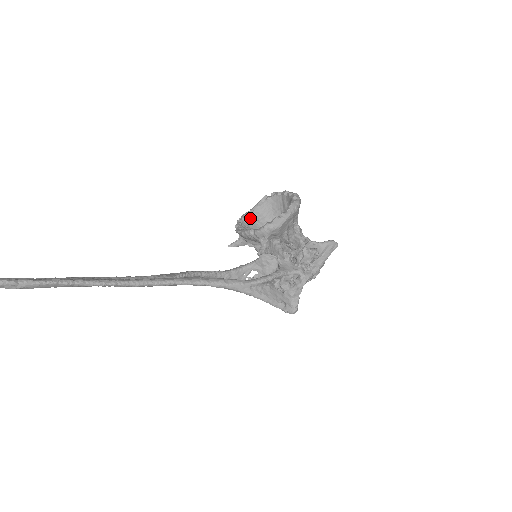
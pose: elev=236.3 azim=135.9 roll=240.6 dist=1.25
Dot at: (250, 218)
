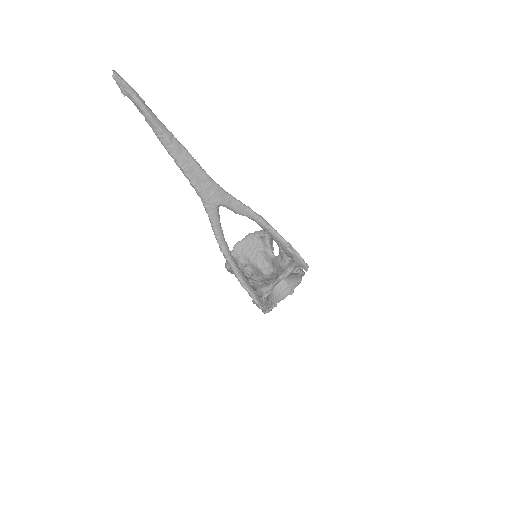
Dot at: occluded
